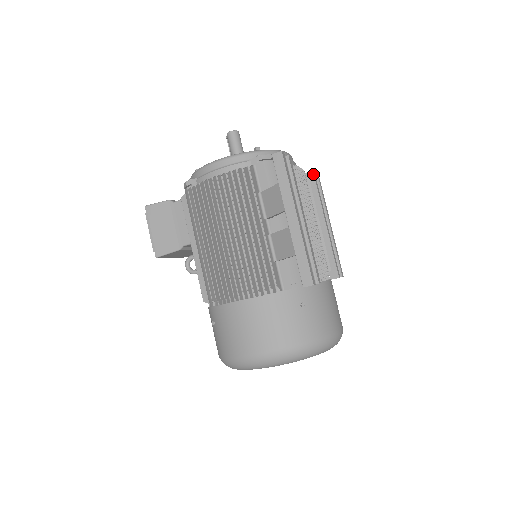
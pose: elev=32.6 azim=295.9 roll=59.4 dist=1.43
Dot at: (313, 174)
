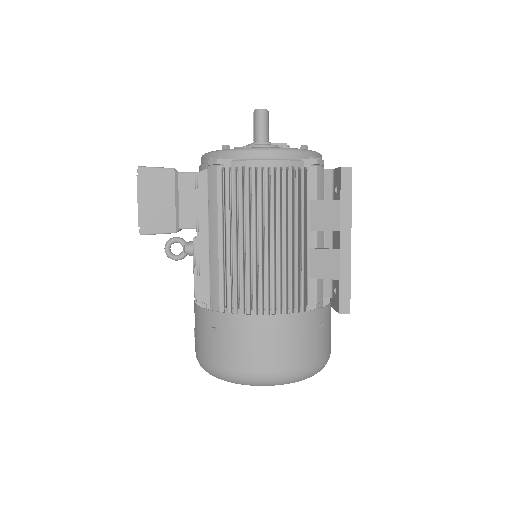
Dot at: occluded
